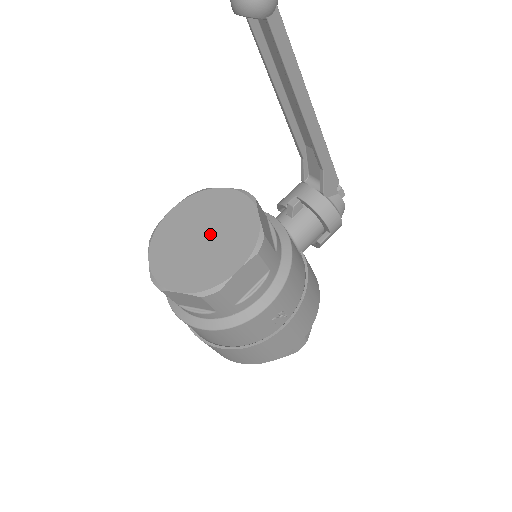
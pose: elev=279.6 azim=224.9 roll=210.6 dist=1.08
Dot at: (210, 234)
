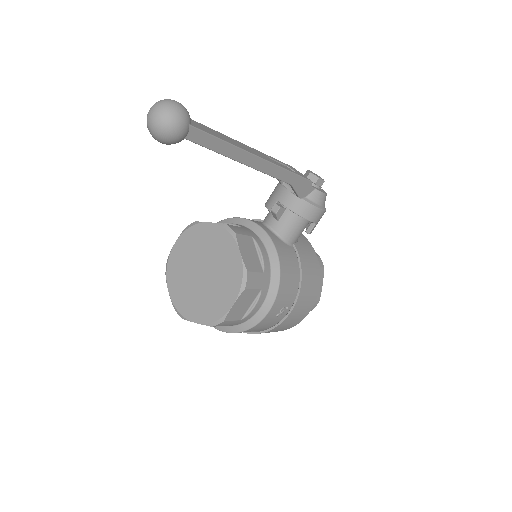
Dot at: (207, 270)
